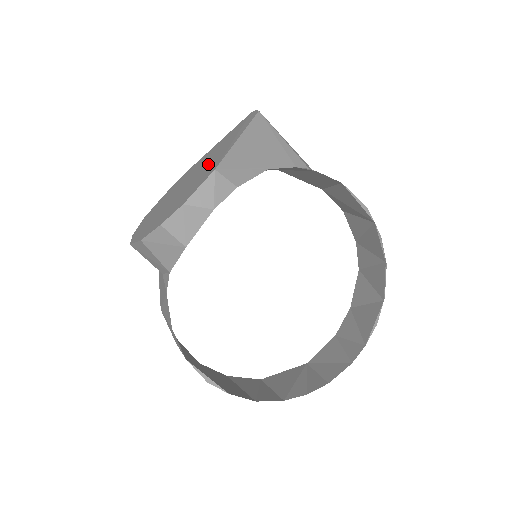
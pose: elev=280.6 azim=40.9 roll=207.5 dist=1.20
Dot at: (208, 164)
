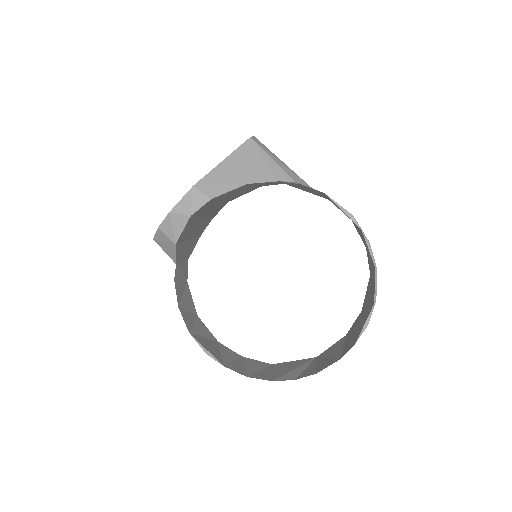
Dot at: occluded
